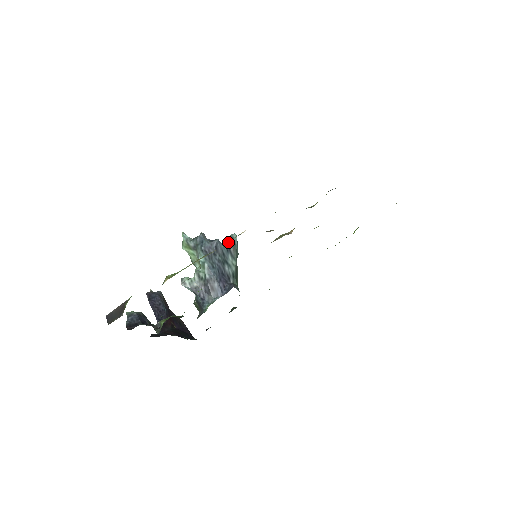
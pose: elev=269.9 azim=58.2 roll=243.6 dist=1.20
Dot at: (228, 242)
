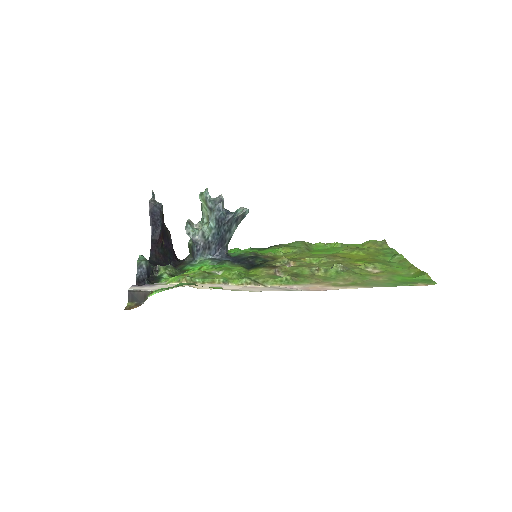
Dot at: (240, 215)
